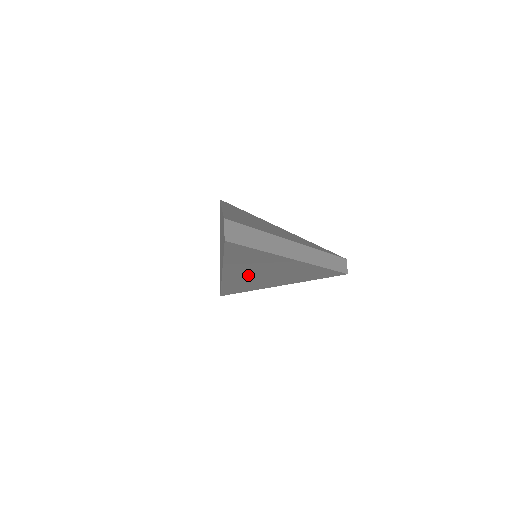
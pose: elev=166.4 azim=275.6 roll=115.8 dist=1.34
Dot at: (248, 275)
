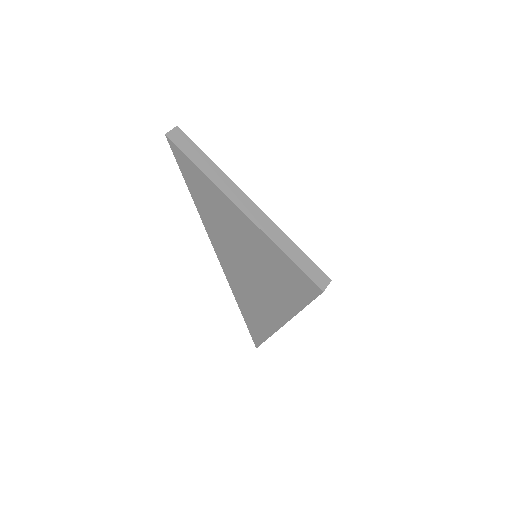
Dot at: (235, 261)
